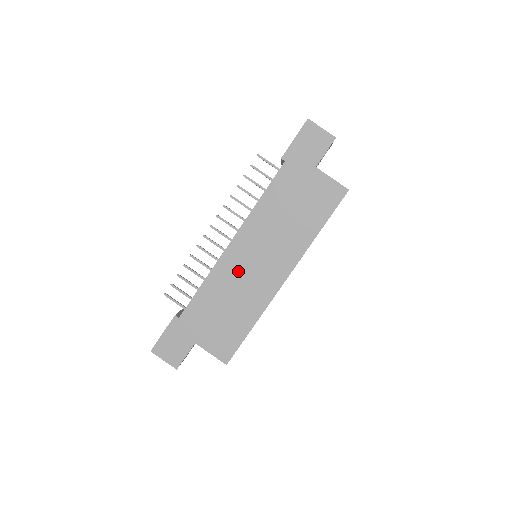
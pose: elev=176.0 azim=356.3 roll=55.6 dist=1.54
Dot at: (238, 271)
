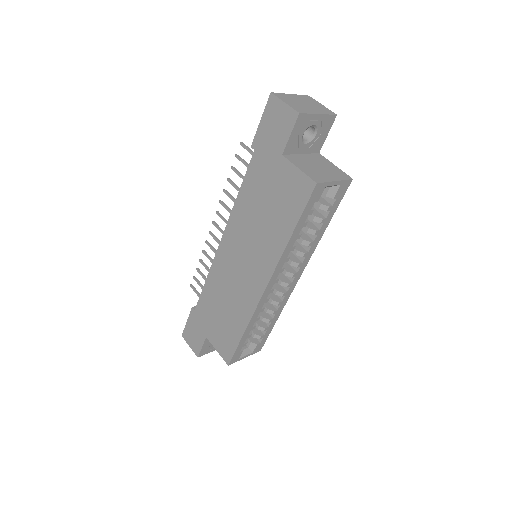
Dot at: (228, 273)
